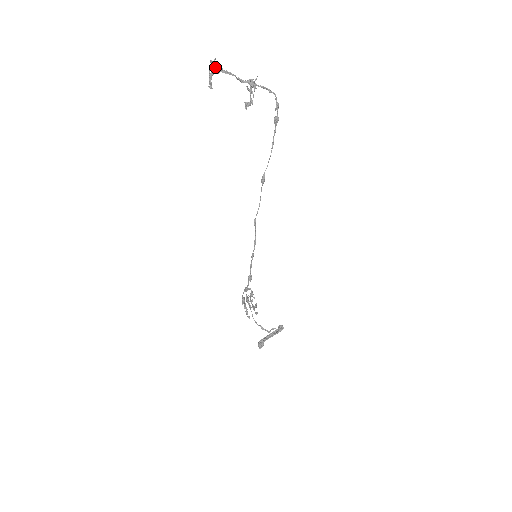
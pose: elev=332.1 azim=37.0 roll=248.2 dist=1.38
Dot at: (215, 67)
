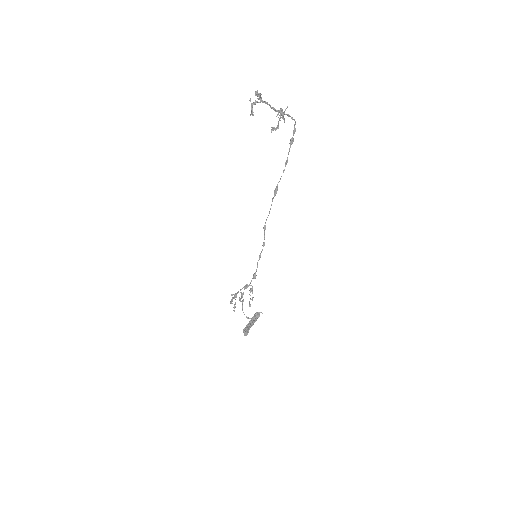
Dot at: occluded
